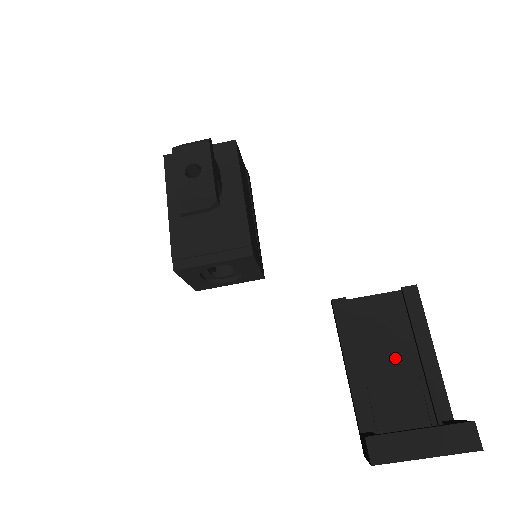
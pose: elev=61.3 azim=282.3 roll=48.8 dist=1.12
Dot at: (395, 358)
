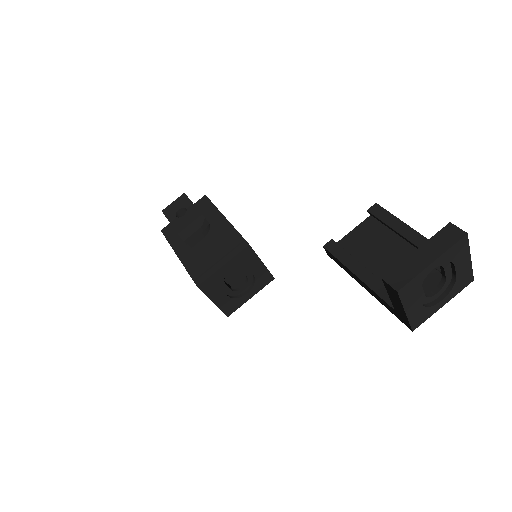
Dot at: (392, 255)
